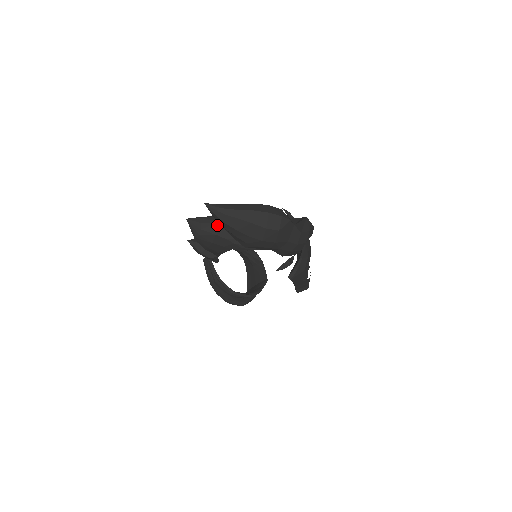
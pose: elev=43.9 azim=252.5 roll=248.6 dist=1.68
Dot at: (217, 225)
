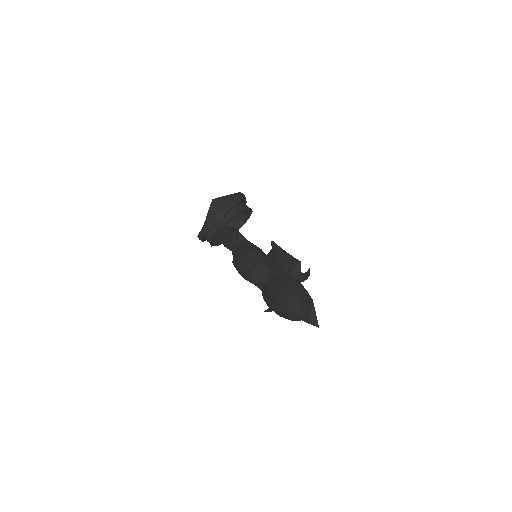
Dot at: (262, 280)
